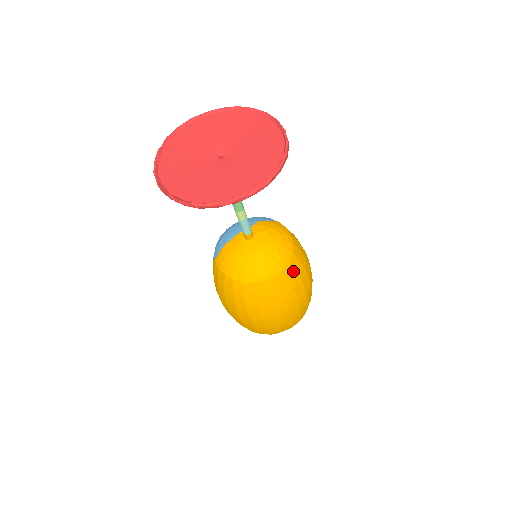
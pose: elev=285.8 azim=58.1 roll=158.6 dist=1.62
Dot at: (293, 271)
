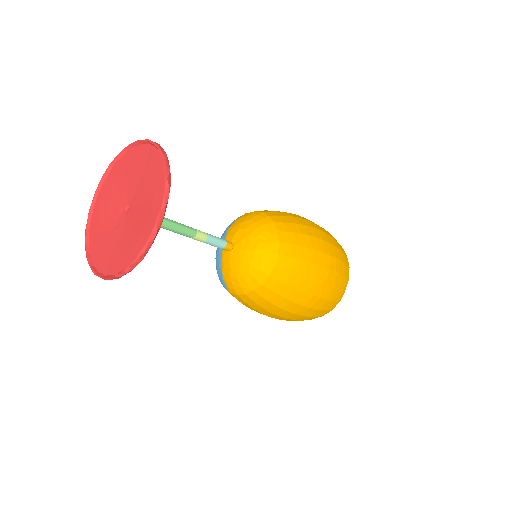
Dot at: (290, 235)
